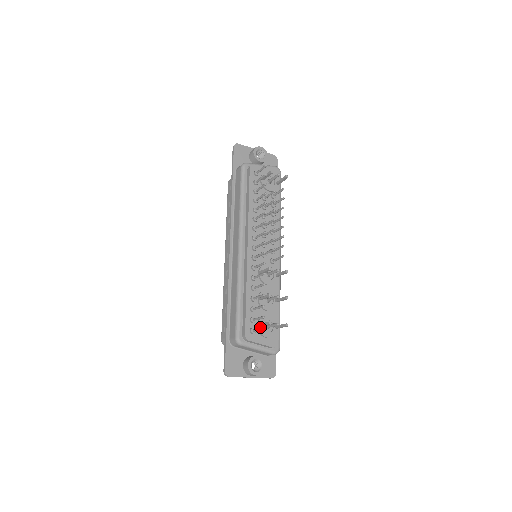
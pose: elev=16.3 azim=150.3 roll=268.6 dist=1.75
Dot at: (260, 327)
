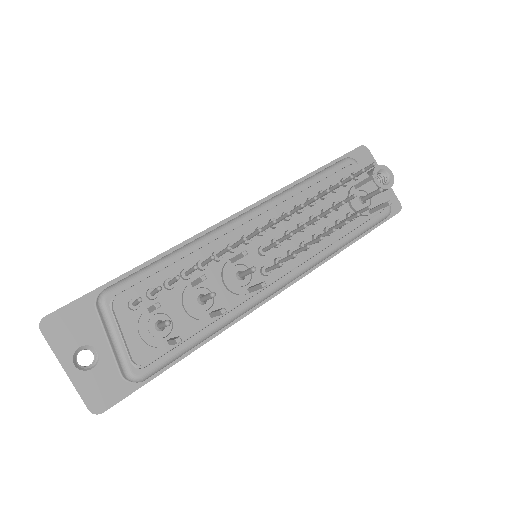
Dot at: (149, 312)
